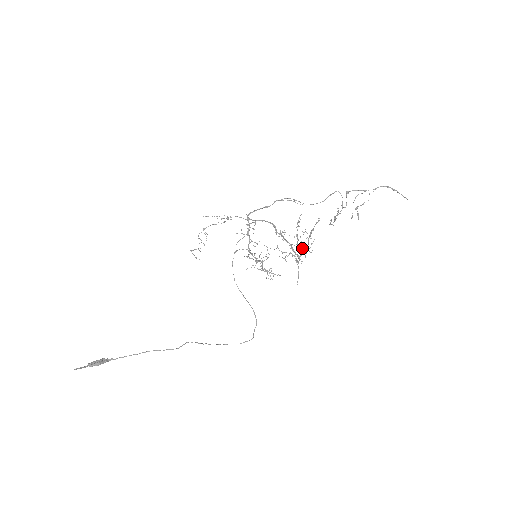
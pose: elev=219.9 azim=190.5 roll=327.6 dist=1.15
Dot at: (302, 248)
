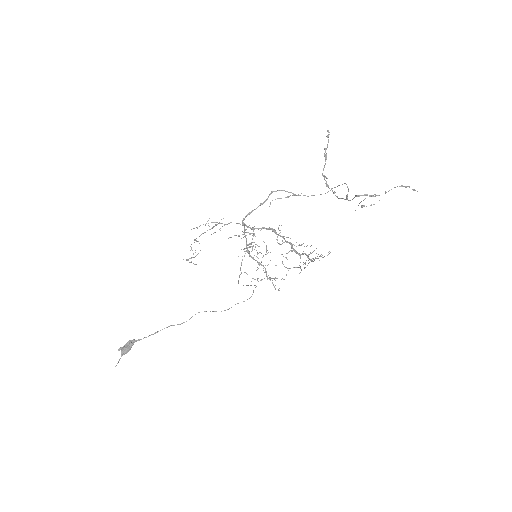
Dot at: occluded
